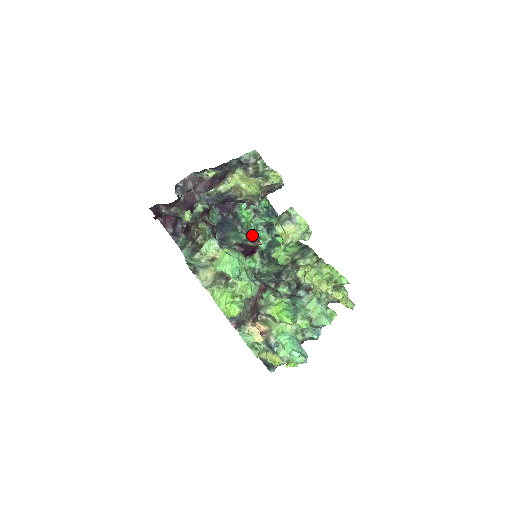
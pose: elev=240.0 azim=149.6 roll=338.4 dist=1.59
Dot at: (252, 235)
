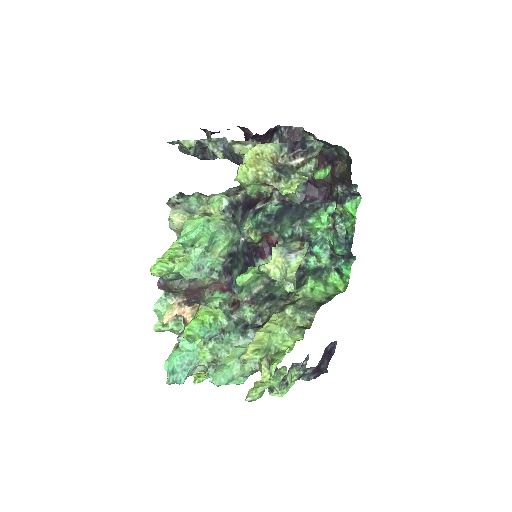
Dot at: occluded
